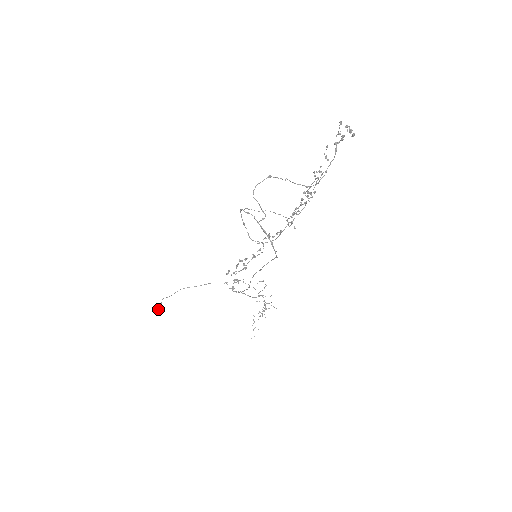
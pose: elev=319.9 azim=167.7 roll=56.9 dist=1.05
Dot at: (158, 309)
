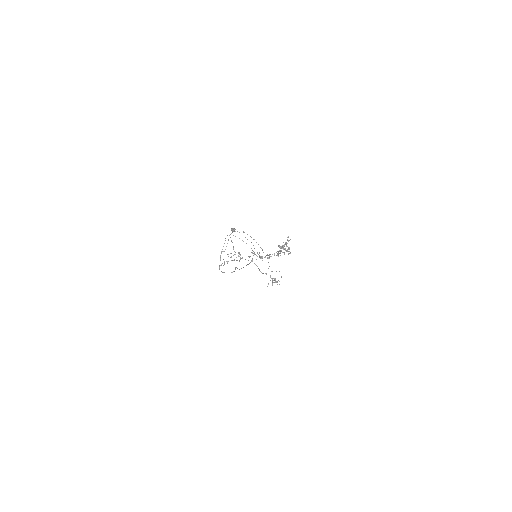
Dot at: (234, 230)
